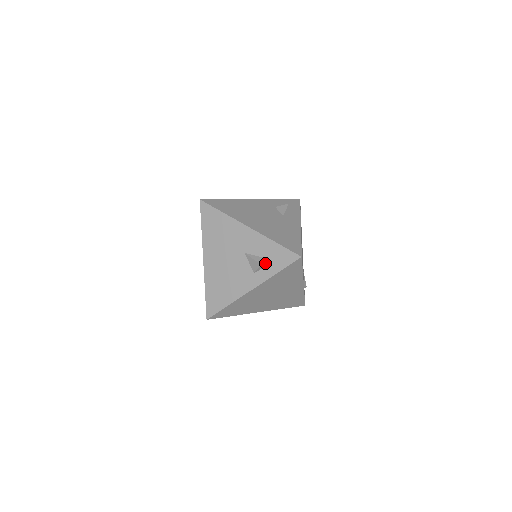
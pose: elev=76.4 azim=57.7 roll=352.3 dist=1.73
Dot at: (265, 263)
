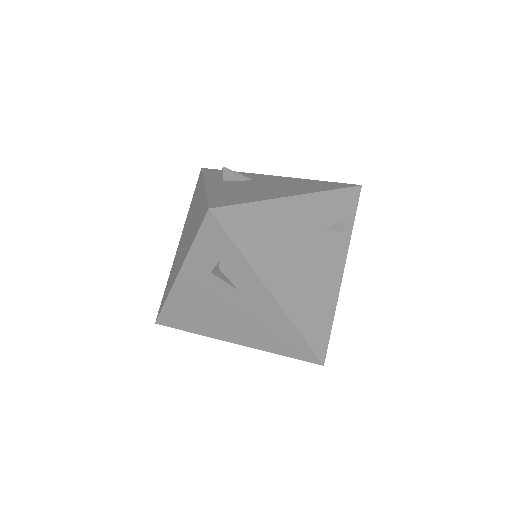
Dot at: occluded
